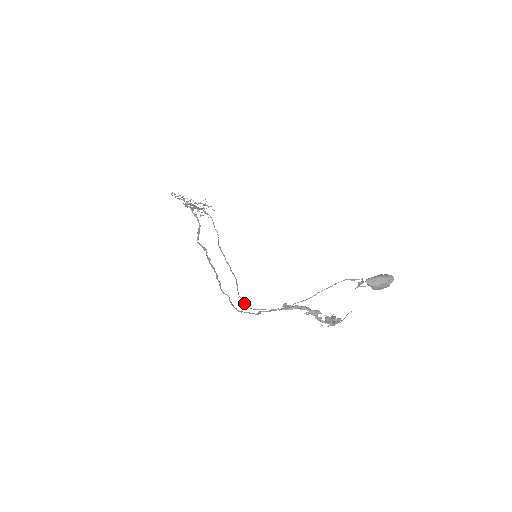
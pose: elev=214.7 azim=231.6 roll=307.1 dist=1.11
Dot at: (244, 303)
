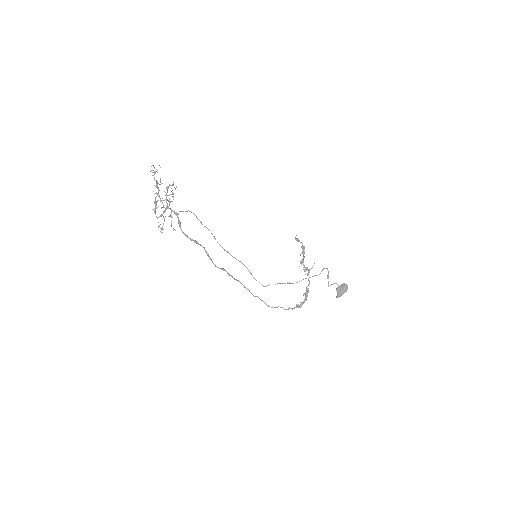
Dot at: (262, 285)
